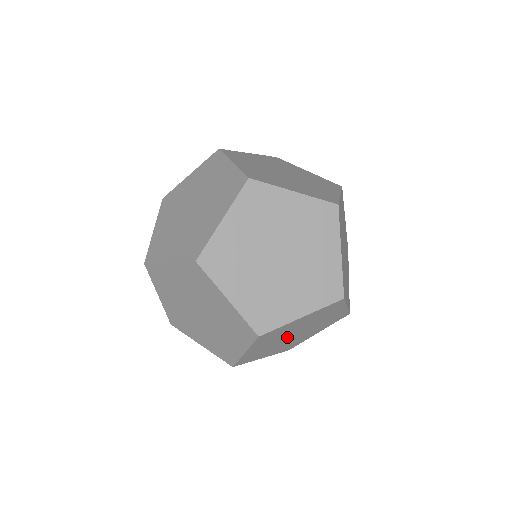
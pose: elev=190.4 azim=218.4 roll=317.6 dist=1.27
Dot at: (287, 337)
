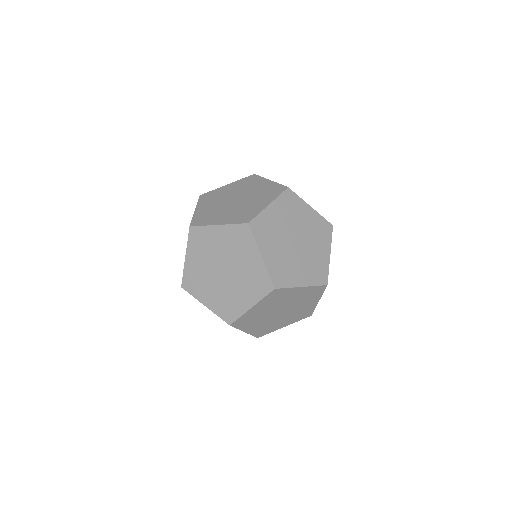
Dot at: (276, 311)
